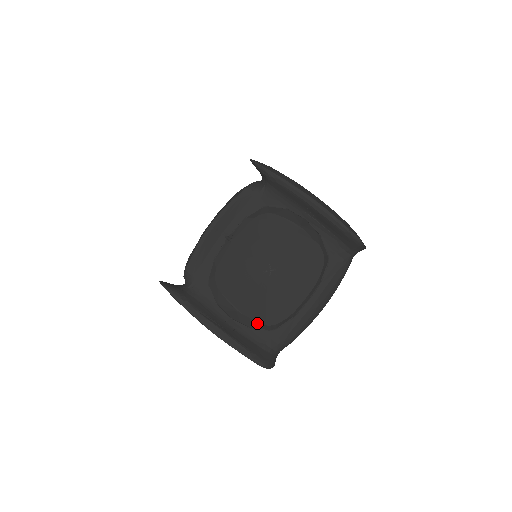
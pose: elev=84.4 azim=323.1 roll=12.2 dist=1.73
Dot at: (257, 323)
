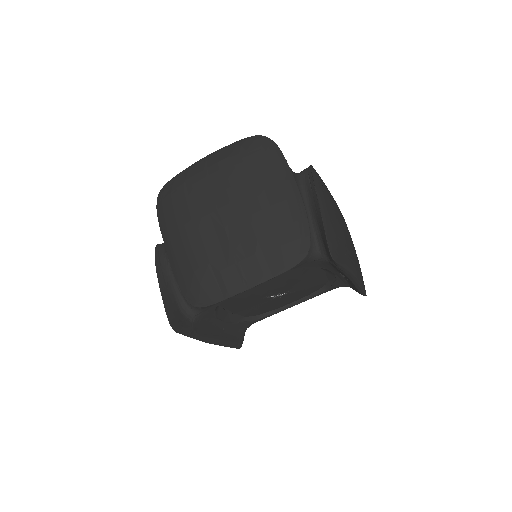
Dot at: (242, 316)
